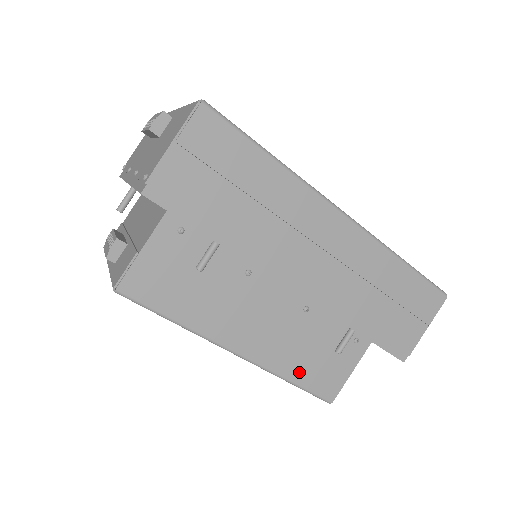
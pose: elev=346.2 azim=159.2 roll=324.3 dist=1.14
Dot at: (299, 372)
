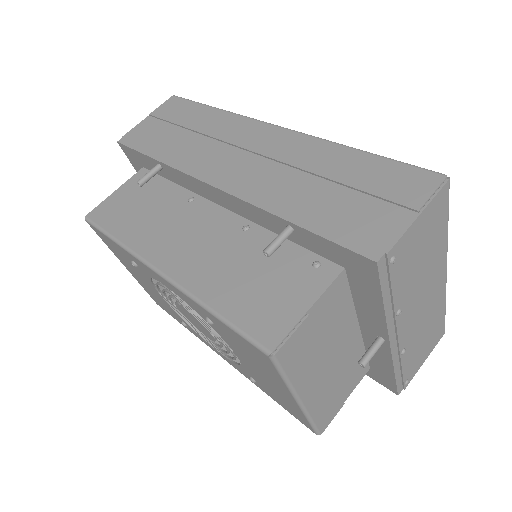
Dot at: (225, 298)
